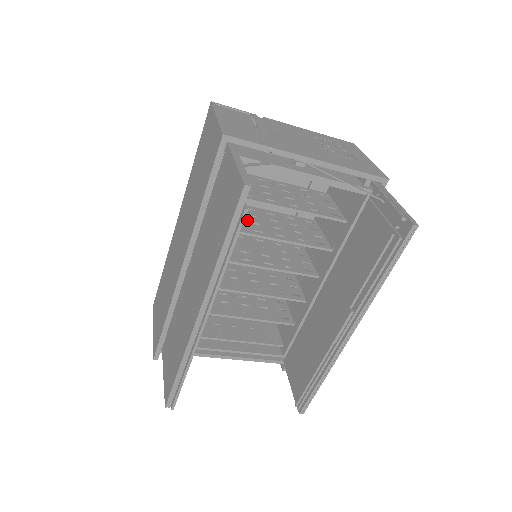
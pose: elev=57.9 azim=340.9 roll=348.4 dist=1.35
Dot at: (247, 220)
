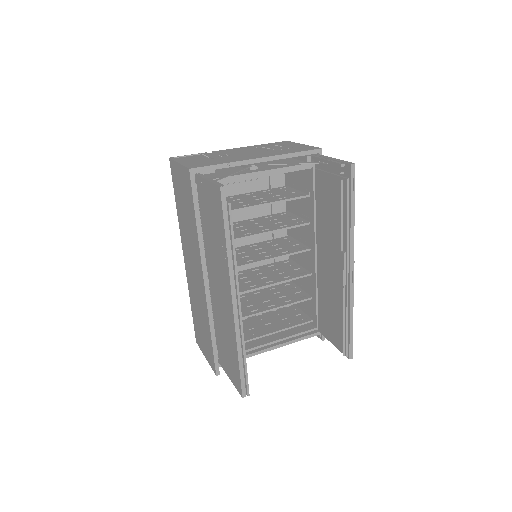
Dot at: (236, 231)
